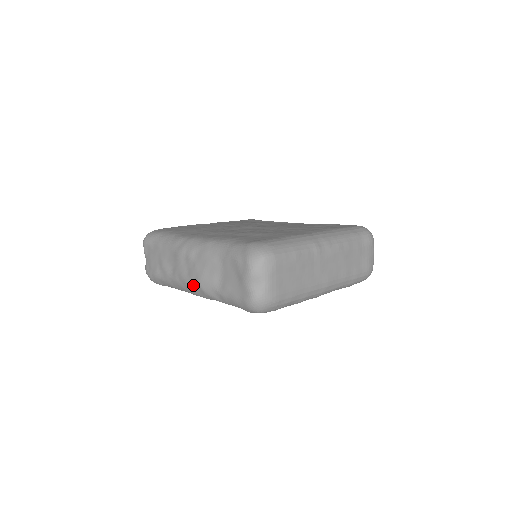
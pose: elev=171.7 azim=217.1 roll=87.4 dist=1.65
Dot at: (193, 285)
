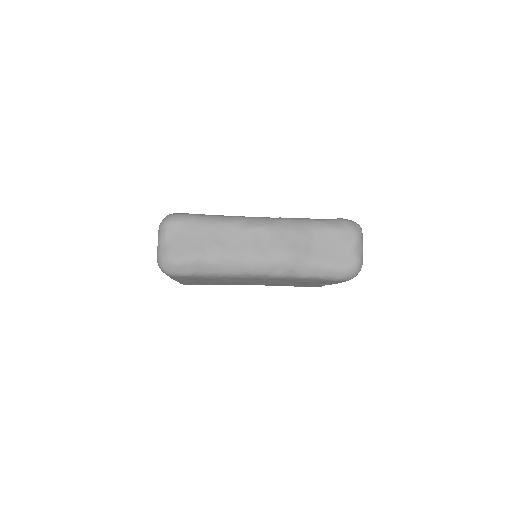
Dot at: (273, 260)
